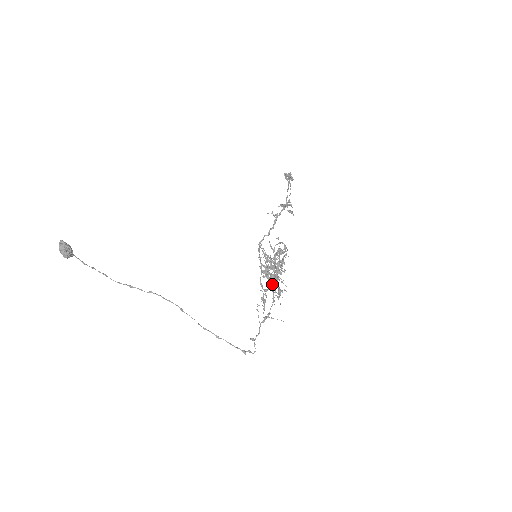
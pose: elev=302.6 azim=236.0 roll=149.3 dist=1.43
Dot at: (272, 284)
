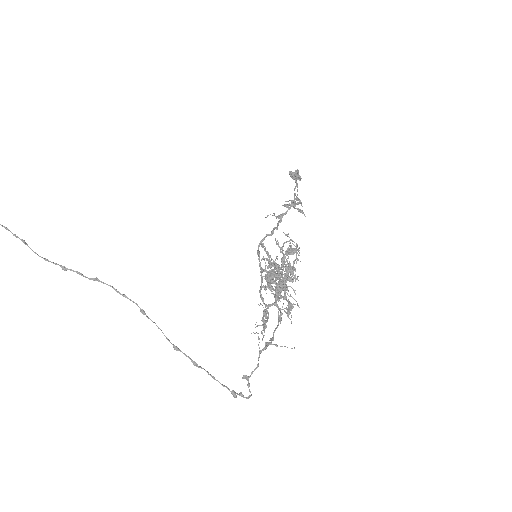
Dot at: (279, 294)
